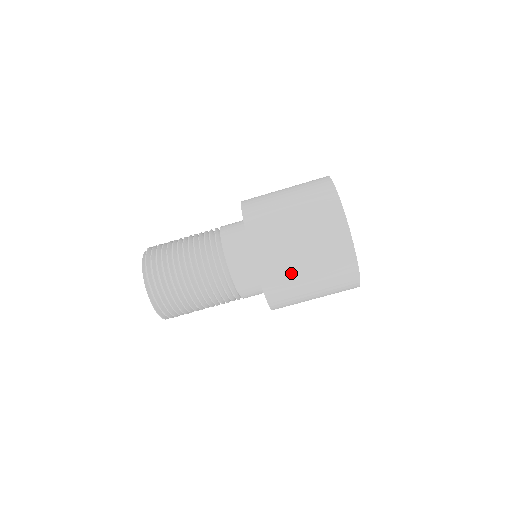
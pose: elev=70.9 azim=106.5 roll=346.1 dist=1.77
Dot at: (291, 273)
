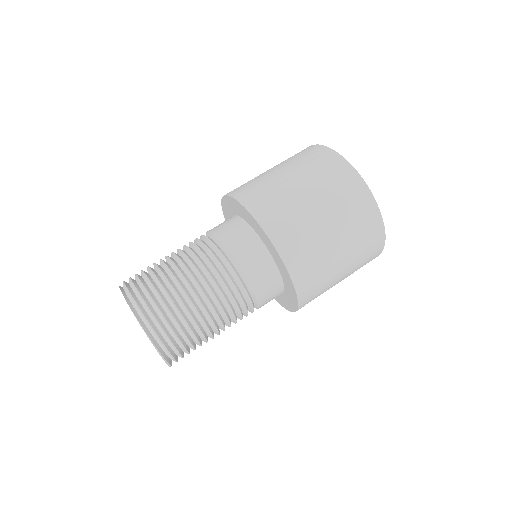
Dot at: (299, 215)
